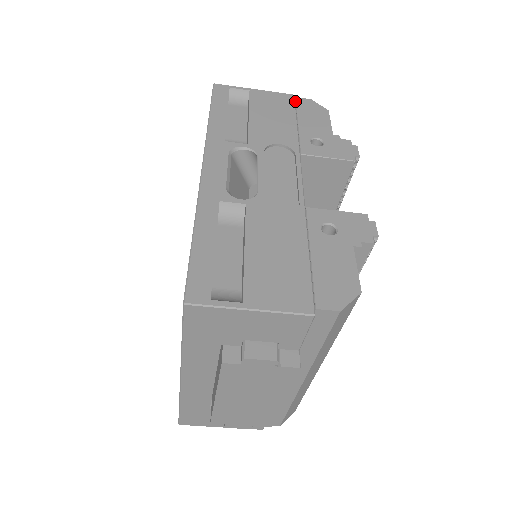
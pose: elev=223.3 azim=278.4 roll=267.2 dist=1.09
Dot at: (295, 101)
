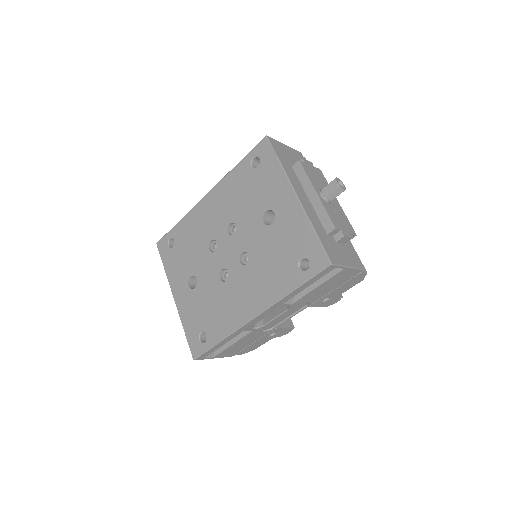
Dot at: (357, 275)
